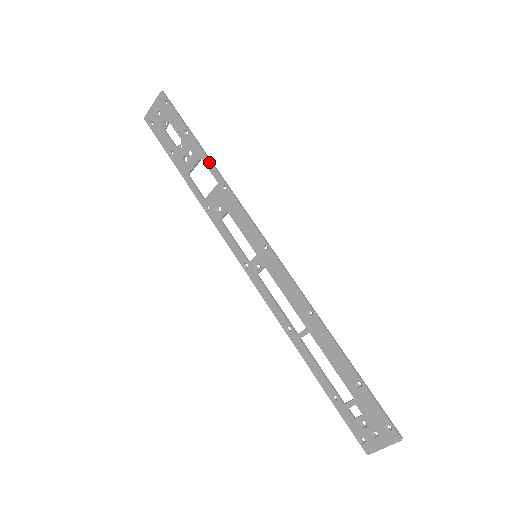
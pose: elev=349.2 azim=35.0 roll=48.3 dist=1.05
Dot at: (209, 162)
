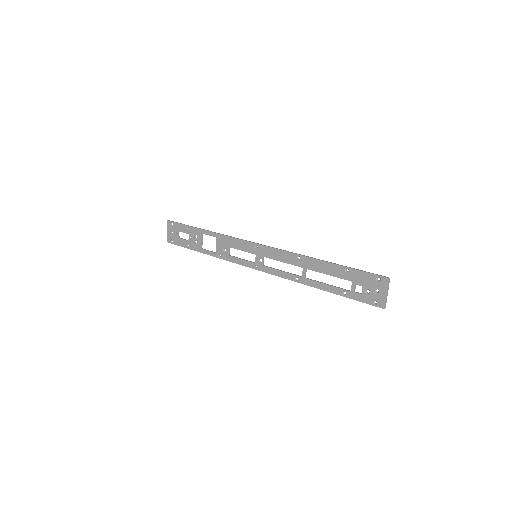
Dot at: (206, 231)
